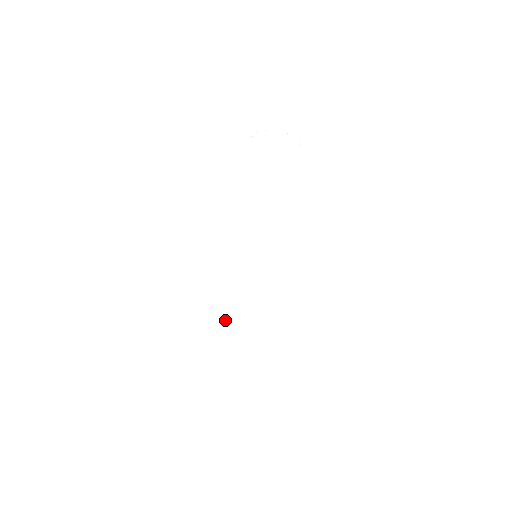
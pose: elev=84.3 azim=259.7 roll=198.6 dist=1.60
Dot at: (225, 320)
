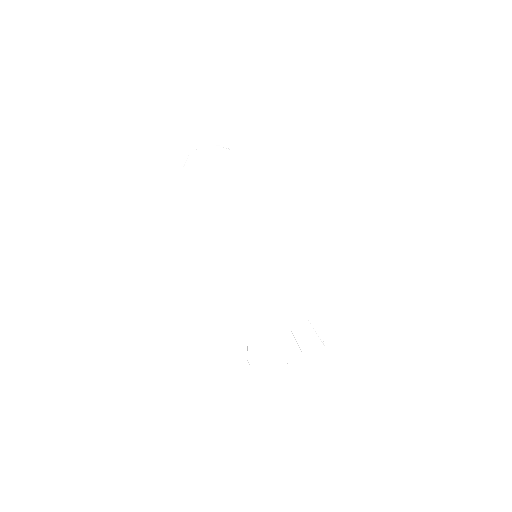
Dot at: (270, 322)
